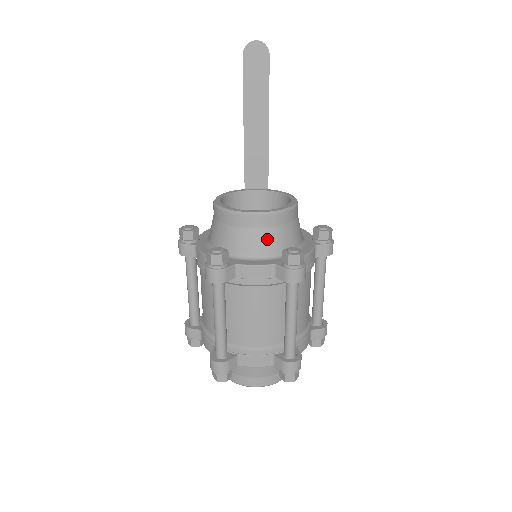
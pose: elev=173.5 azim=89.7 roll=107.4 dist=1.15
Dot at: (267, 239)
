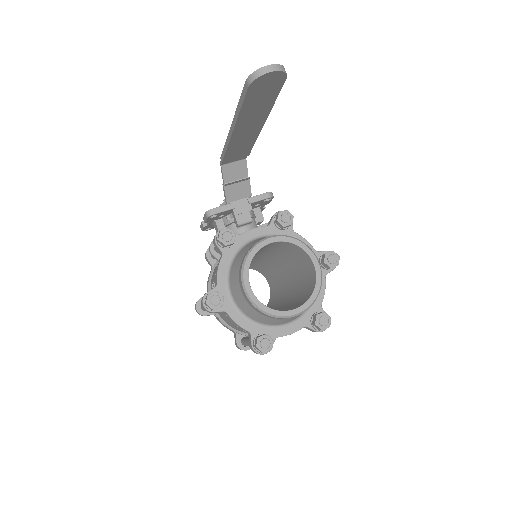
Dot at: (300, 314)
